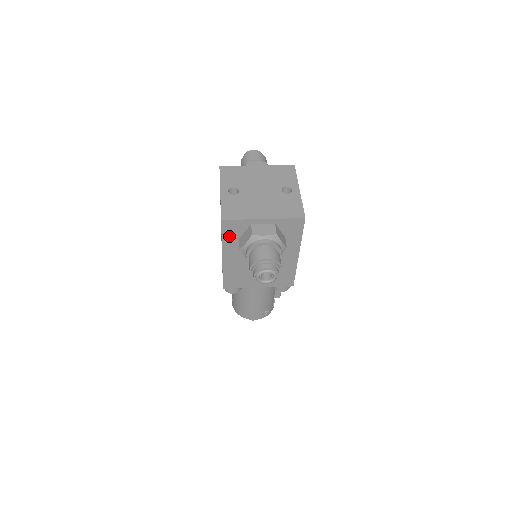
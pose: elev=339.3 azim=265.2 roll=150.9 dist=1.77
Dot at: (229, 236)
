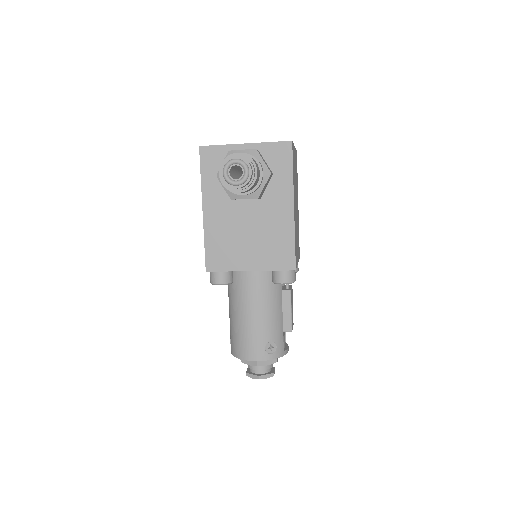
Dot at: (209, 173)
